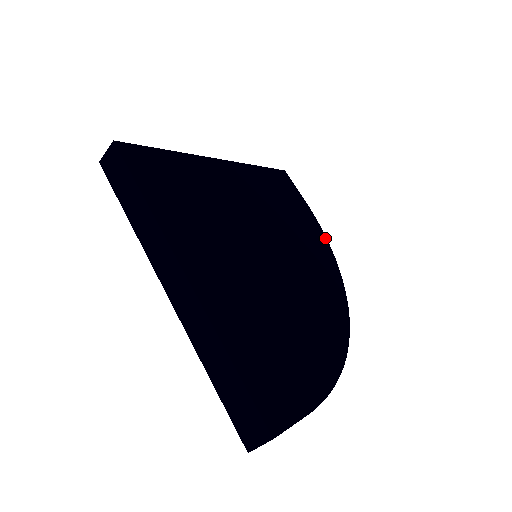
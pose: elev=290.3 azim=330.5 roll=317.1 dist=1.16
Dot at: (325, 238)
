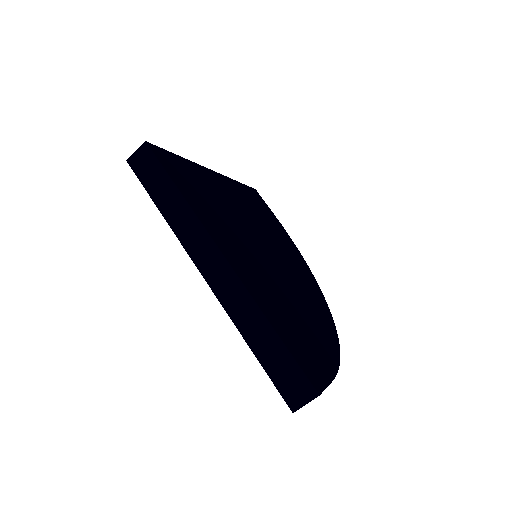
Dot at: (297, 248)
